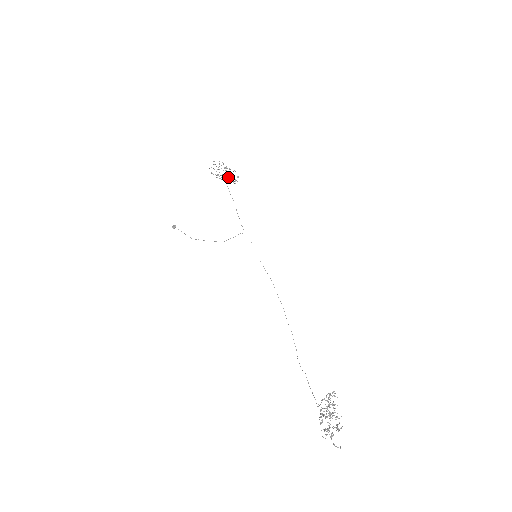
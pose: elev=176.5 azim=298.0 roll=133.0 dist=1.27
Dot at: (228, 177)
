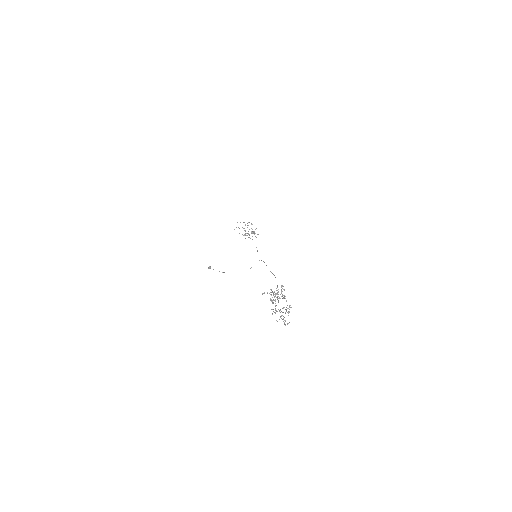
Dot at: occluded
